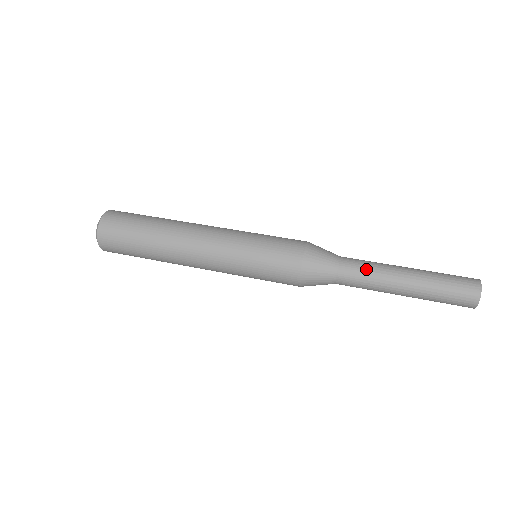
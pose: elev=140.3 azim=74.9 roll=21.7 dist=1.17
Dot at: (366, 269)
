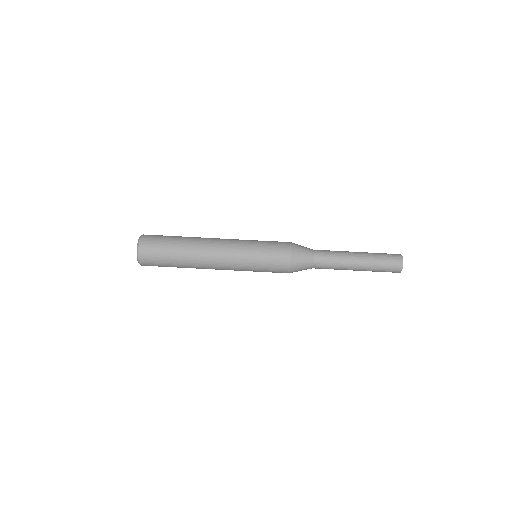
Dot at: occluded
